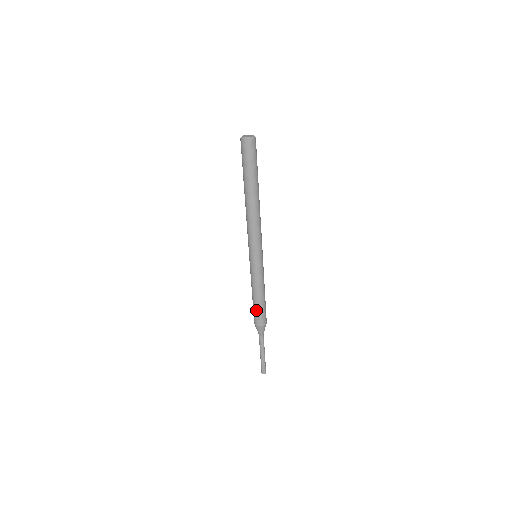
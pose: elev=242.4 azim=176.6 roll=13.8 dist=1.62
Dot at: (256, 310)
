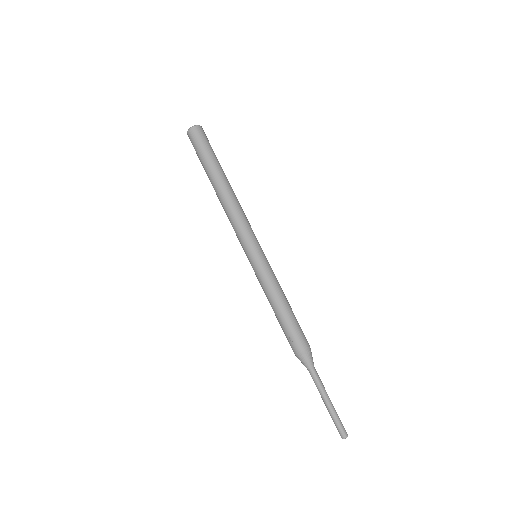
Dot at: (285, 329)
